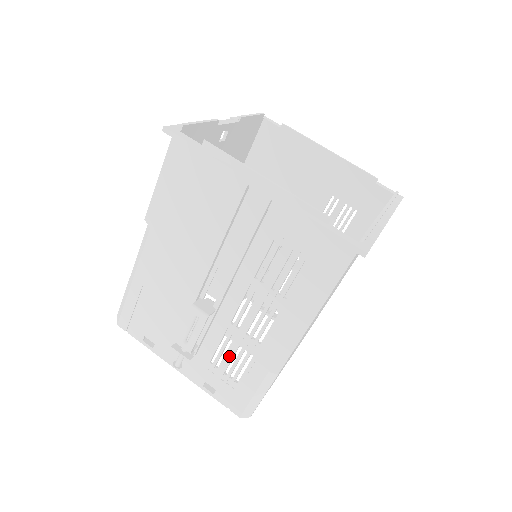
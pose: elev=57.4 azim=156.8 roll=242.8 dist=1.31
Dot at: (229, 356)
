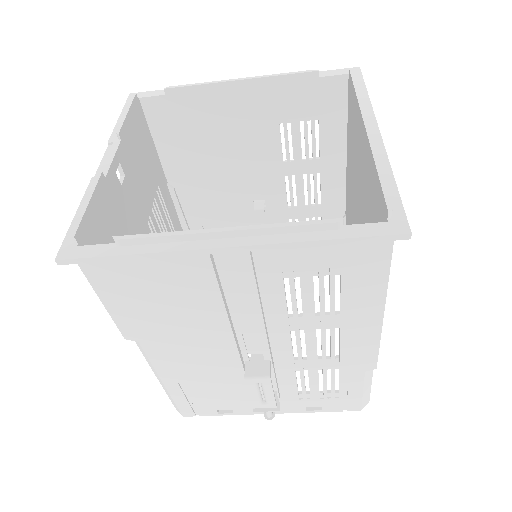
Dot at: (314, 382)
